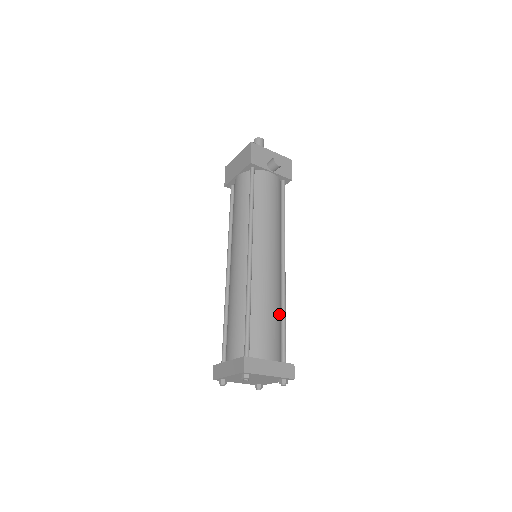
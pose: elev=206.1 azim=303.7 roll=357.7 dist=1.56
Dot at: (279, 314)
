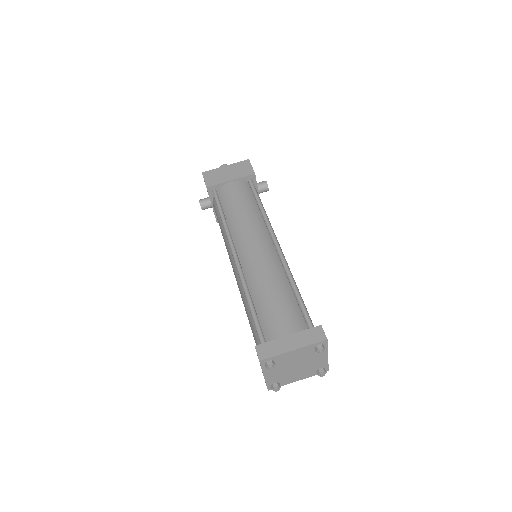
Dot at: occluded
